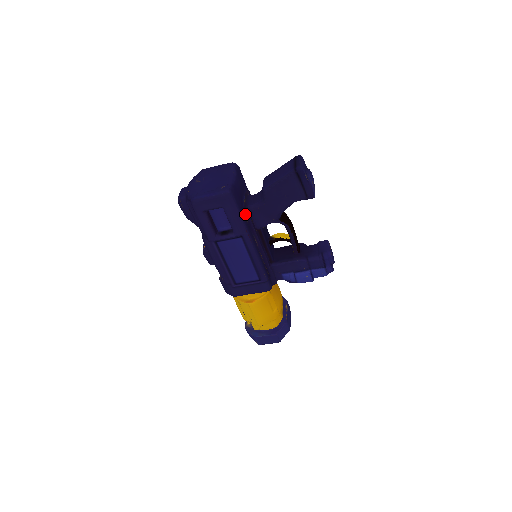
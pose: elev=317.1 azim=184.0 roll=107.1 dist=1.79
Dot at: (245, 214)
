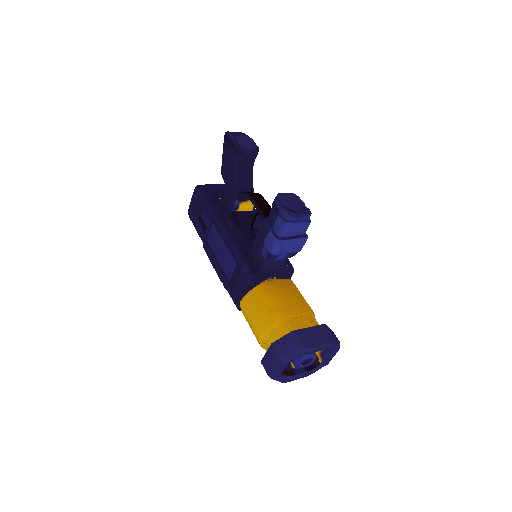
Dot at: (217, 203)
